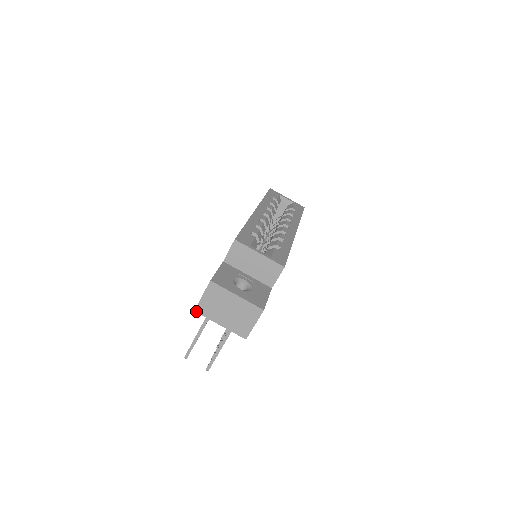
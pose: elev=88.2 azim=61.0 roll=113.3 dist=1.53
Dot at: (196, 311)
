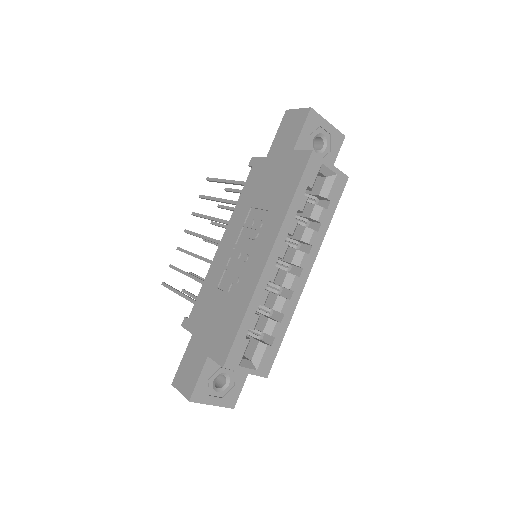
Dot at: (173, 385)
